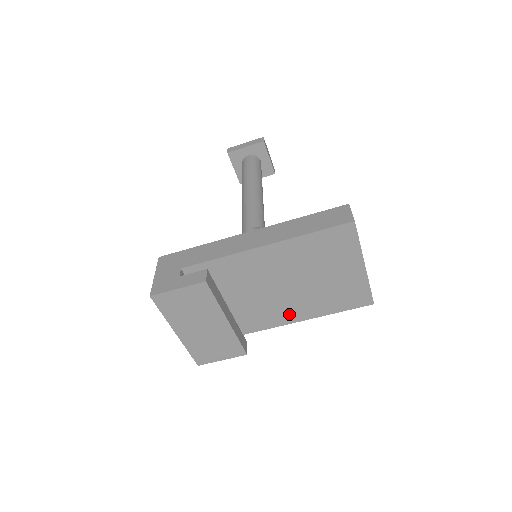
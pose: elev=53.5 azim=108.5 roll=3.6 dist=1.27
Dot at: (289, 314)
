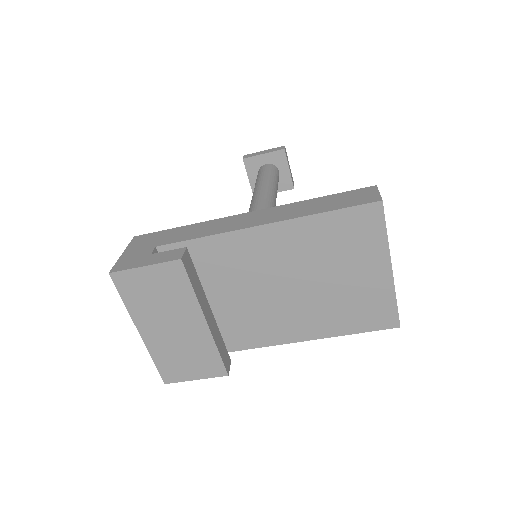
Dot at: (288, 329)
